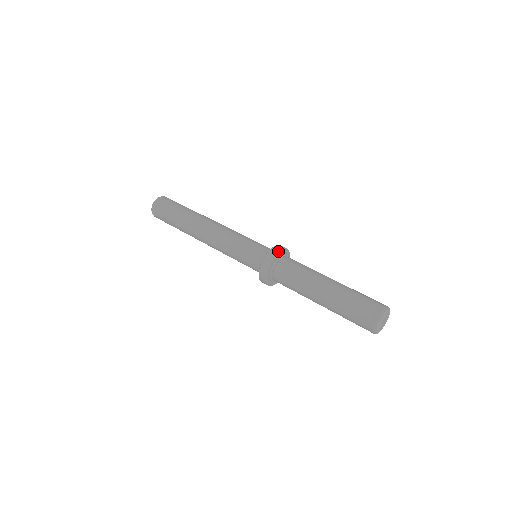
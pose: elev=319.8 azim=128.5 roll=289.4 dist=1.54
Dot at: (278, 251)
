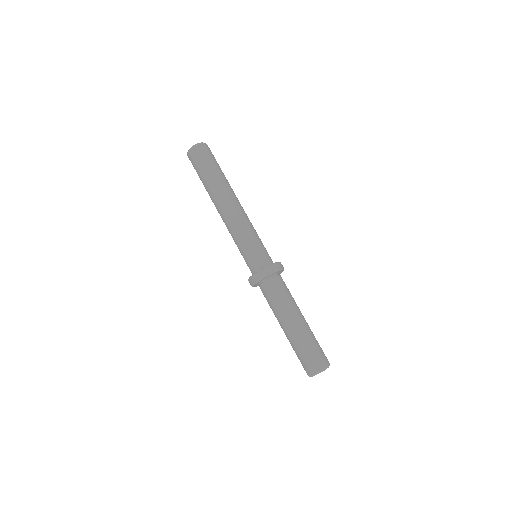
Dot at: (275, 271)
